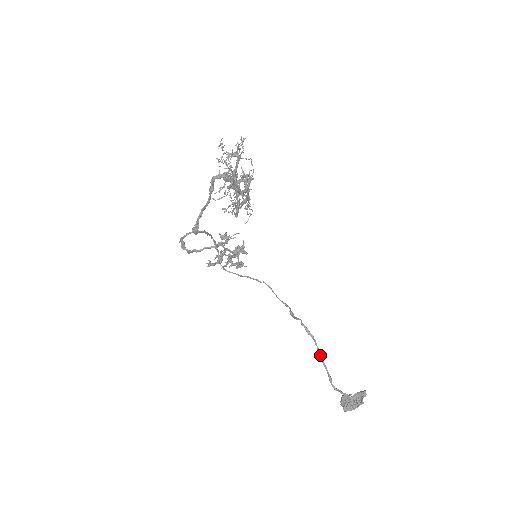
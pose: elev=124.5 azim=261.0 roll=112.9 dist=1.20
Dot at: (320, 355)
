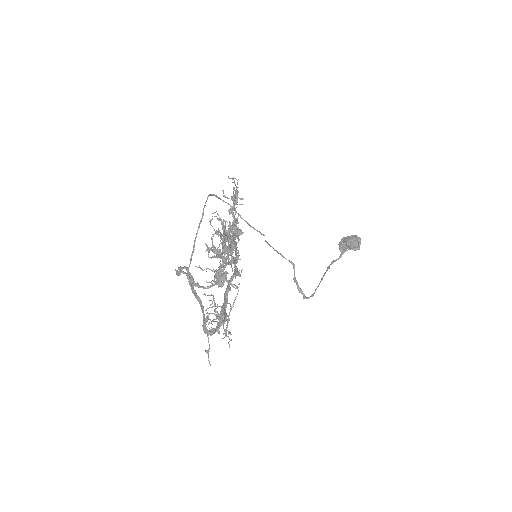
Dot at: (320, 282)
